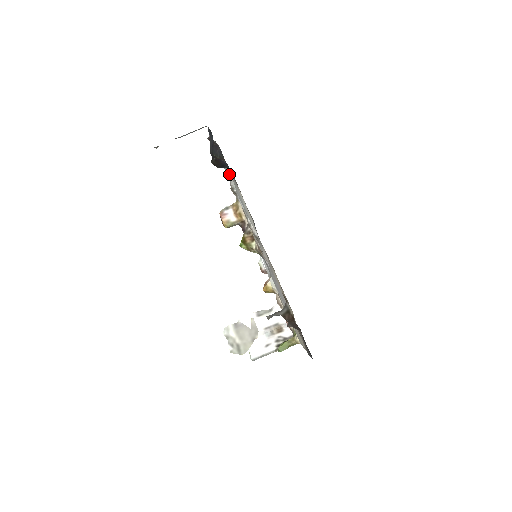
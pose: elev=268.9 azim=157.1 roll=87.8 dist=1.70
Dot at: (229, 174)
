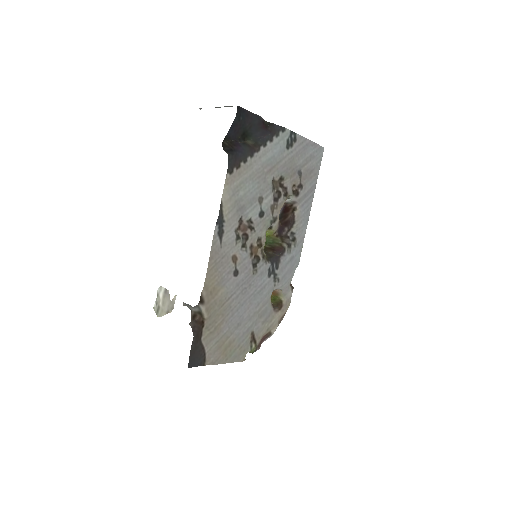
Dot at: (279, 166)
